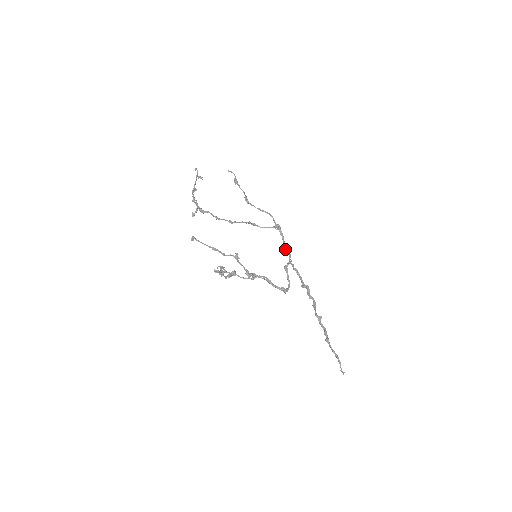
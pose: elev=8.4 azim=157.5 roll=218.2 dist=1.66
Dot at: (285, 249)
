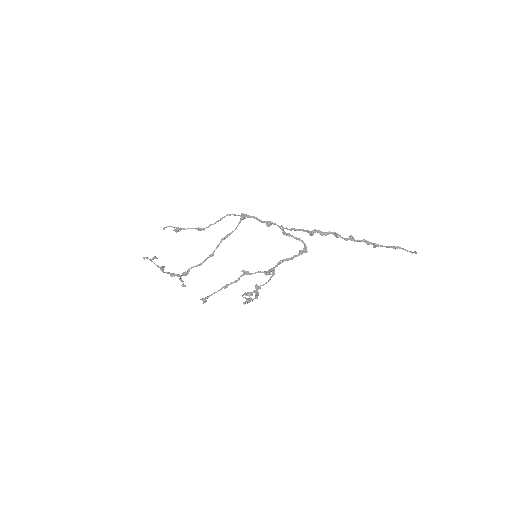
Dot at: (267, 225)
